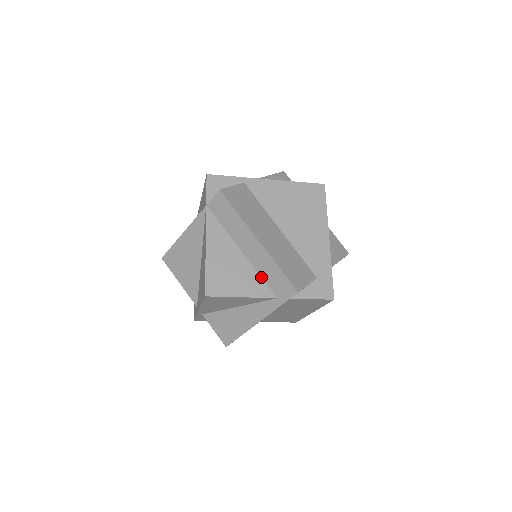
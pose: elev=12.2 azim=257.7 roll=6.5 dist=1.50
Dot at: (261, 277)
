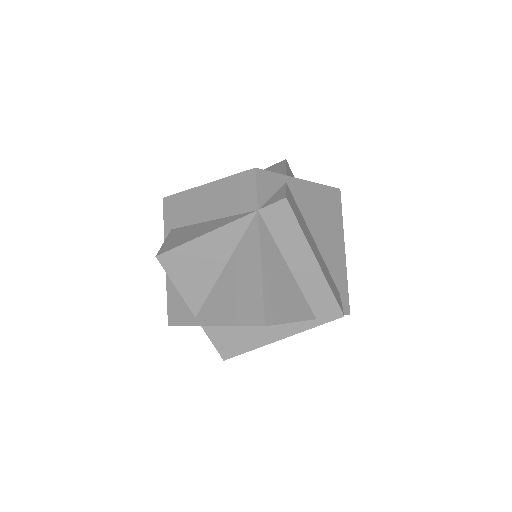
Dot at: (304, 297)
